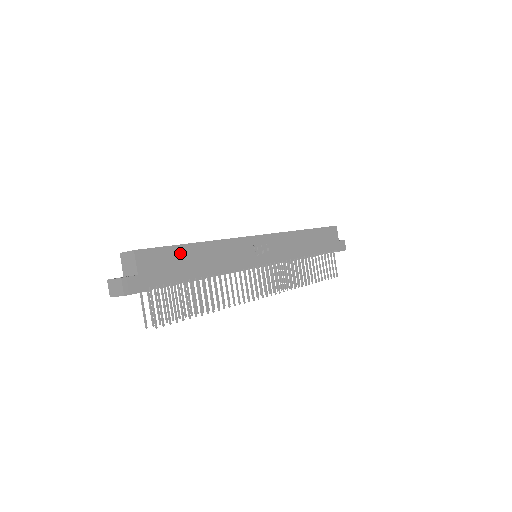
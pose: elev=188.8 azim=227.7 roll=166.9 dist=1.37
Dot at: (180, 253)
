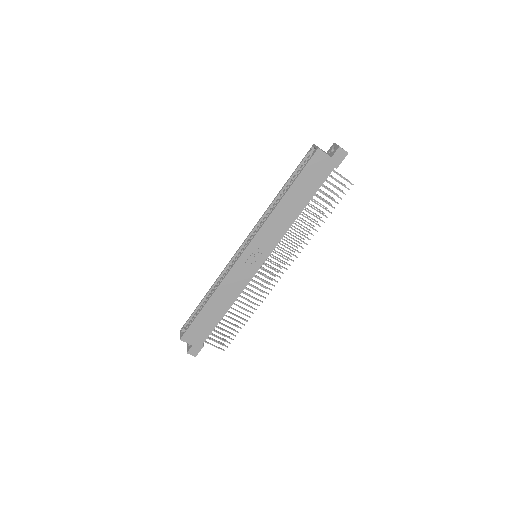
Dot at: (202, 318)
